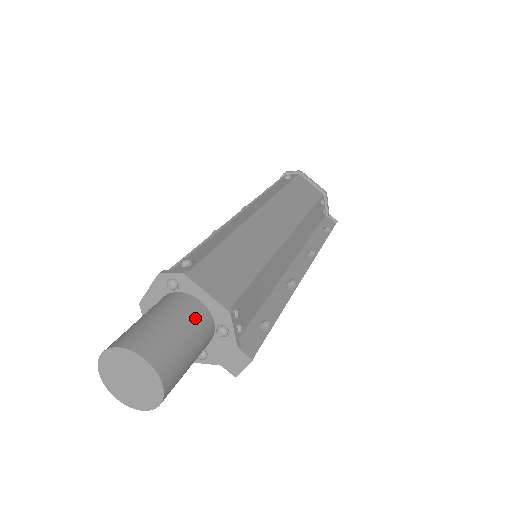
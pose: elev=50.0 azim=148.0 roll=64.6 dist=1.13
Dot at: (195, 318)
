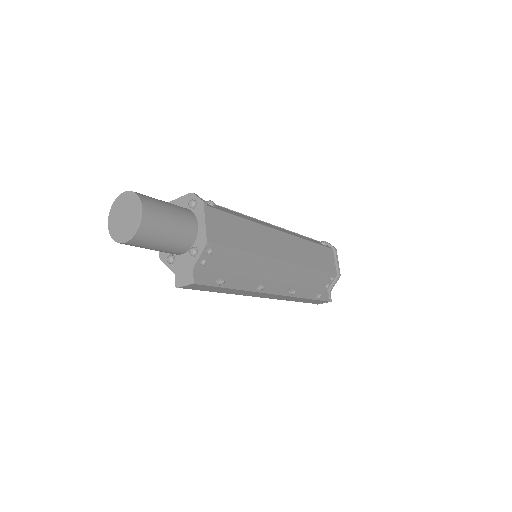
Dot at: (186, 227)
